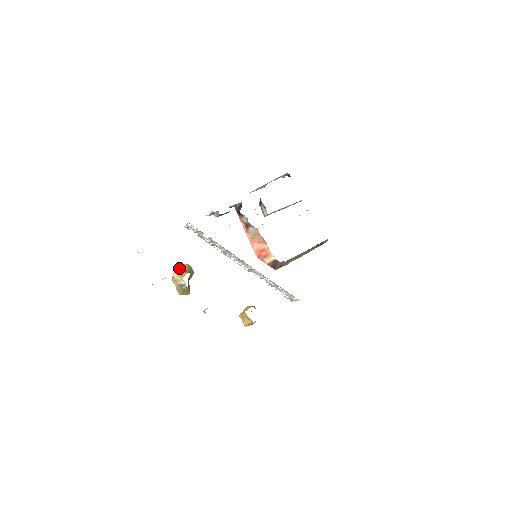
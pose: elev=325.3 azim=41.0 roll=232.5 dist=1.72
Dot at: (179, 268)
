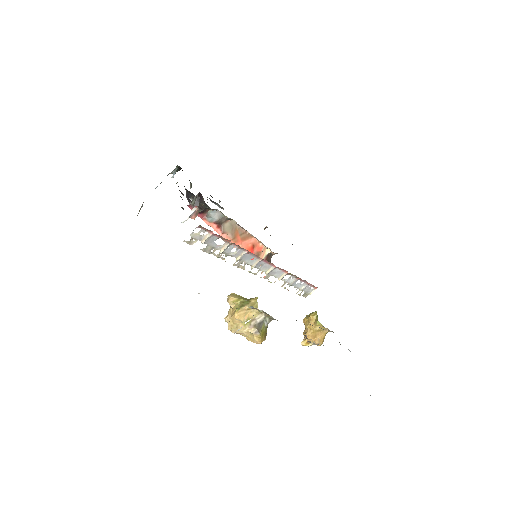
Dot at: (235, 302)
